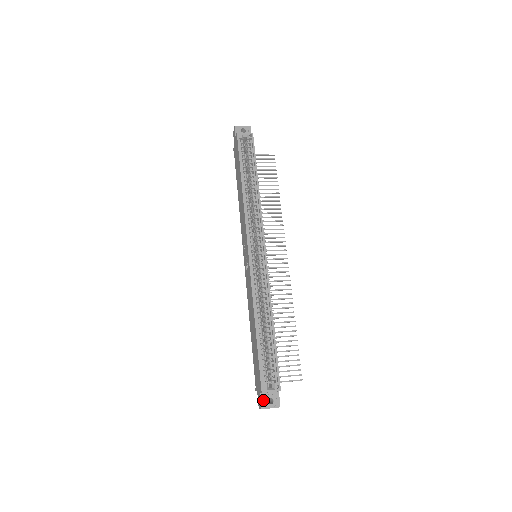
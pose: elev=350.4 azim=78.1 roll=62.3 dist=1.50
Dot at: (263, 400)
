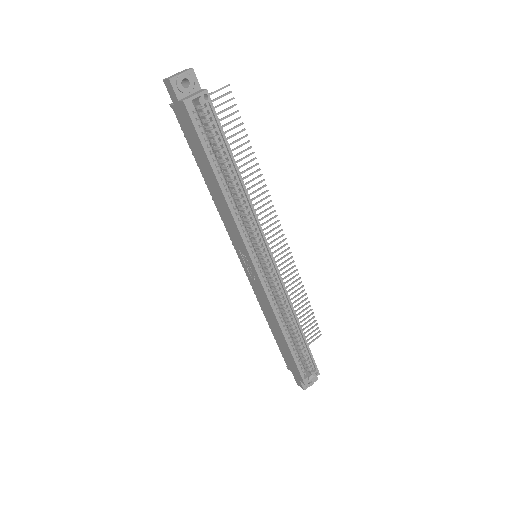
Dot at: occluded
